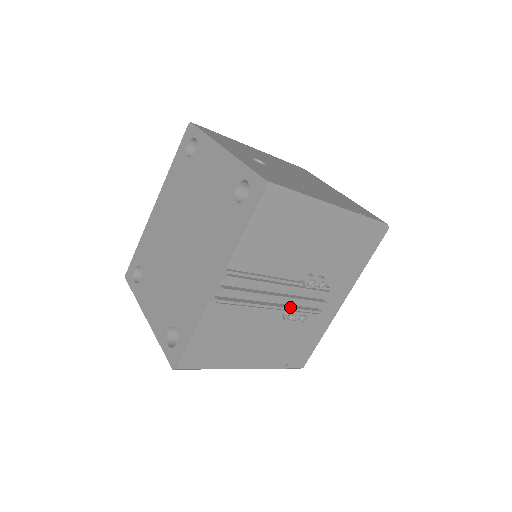
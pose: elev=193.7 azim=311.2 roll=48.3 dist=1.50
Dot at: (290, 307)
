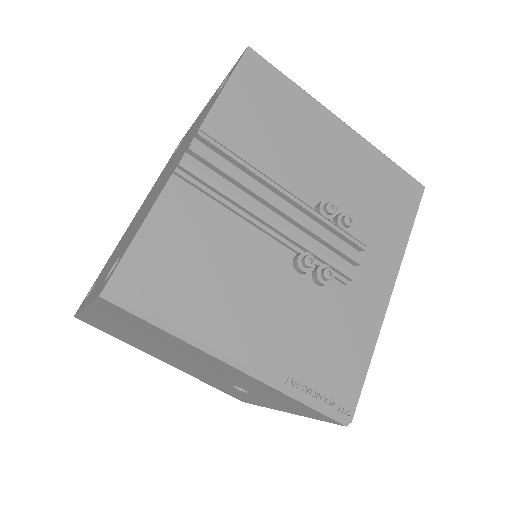
Dot at: (302, 237)
